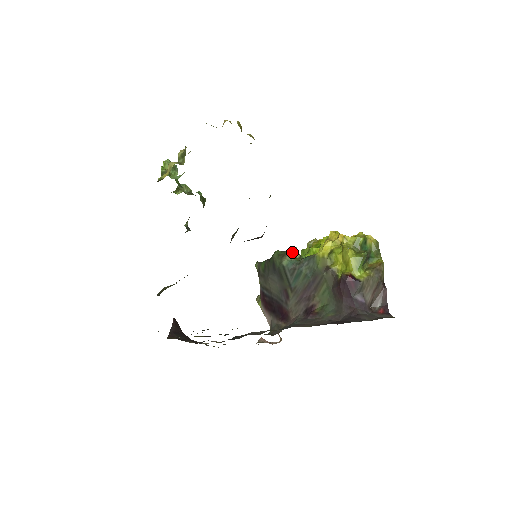
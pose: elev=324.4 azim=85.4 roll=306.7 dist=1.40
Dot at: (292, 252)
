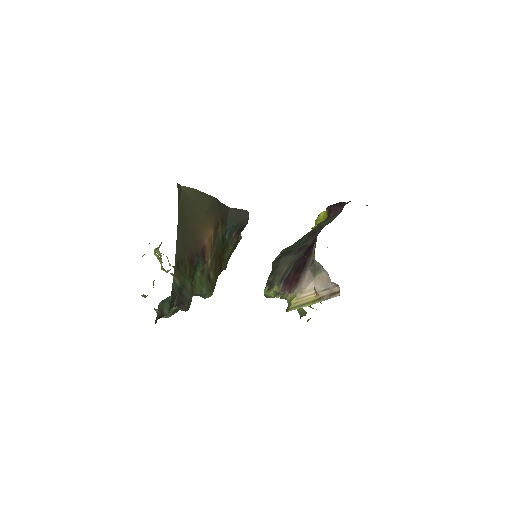
Dot at: occluded
